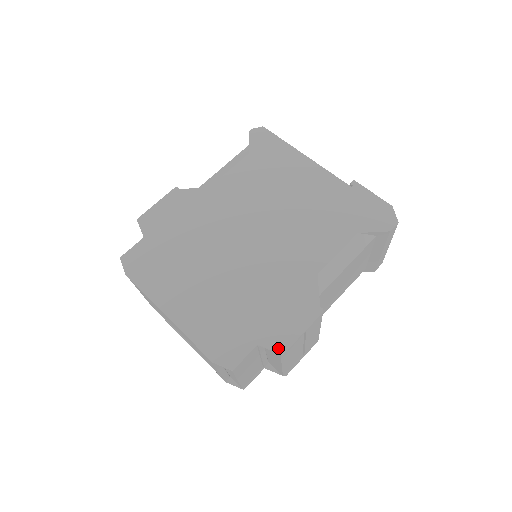
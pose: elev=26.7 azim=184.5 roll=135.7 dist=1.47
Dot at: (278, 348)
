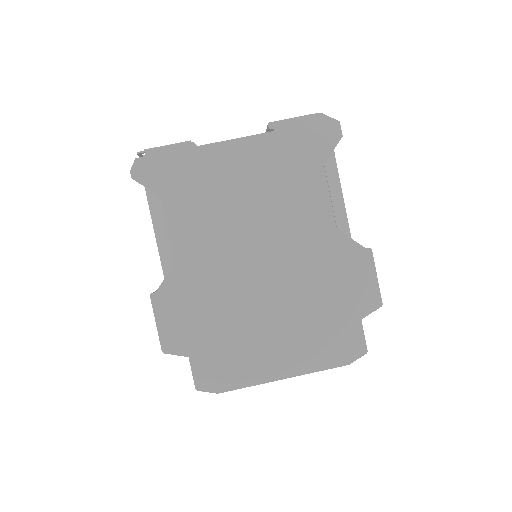
Dot at: (375, 306)
